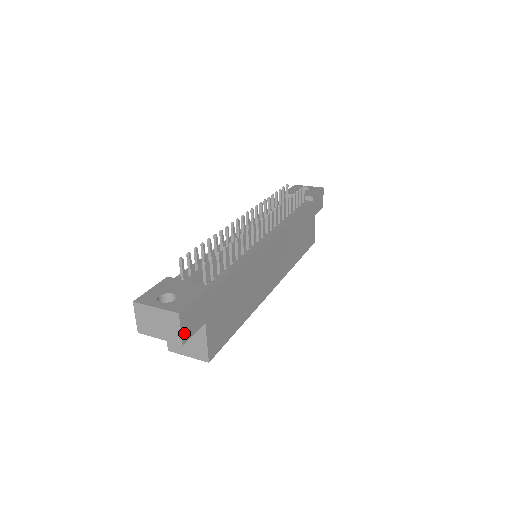
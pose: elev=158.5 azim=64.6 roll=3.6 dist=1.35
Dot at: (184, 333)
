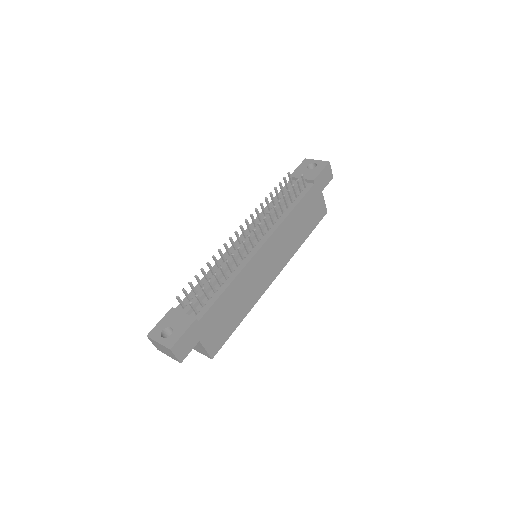
Dot at: (180, 356)
